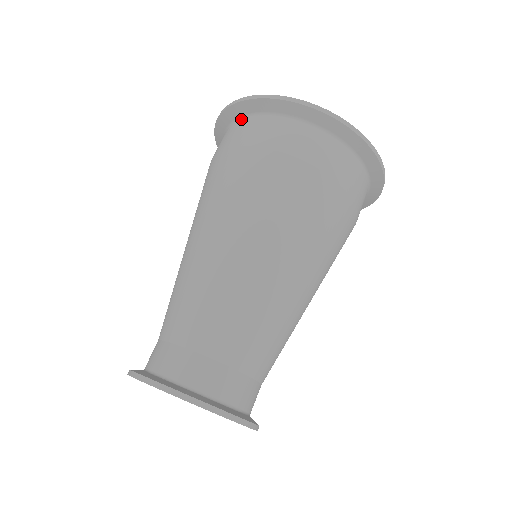
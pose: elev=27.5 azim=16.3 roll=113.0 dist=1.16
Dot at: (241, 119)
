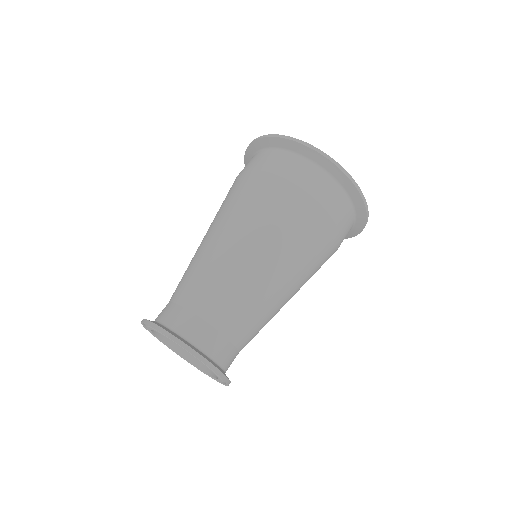
Dot at: (268, 150)
